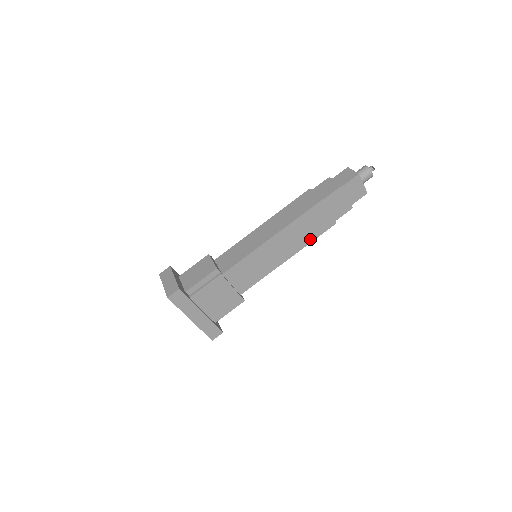
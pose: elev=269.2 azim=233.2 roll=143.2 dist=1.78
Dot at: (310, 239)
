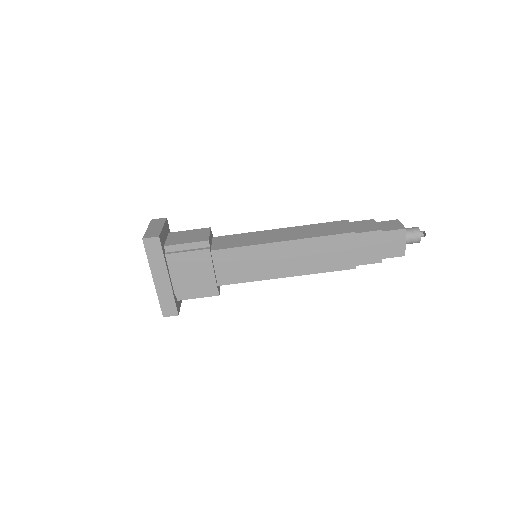
Dot at: (320, 269)
